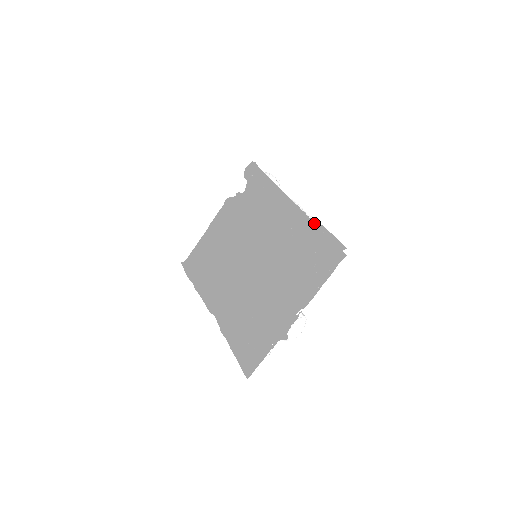
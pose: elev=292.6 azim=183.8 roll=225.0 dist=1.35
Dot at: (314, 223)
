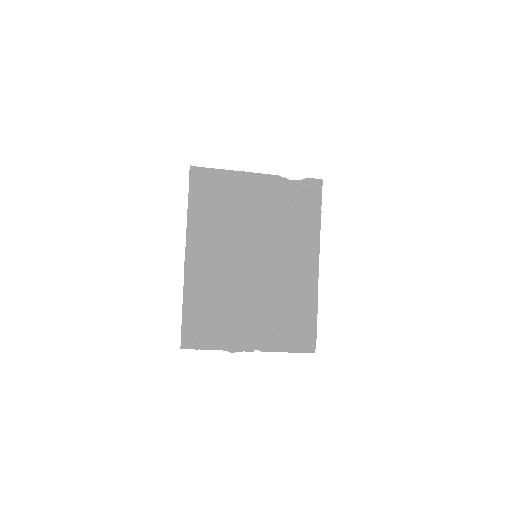
Dot at: (314, 297)
